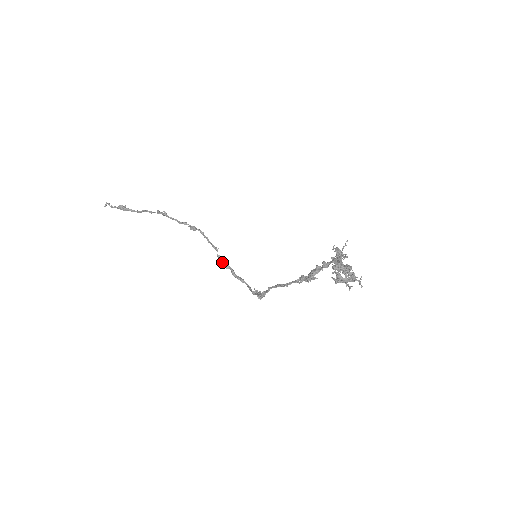
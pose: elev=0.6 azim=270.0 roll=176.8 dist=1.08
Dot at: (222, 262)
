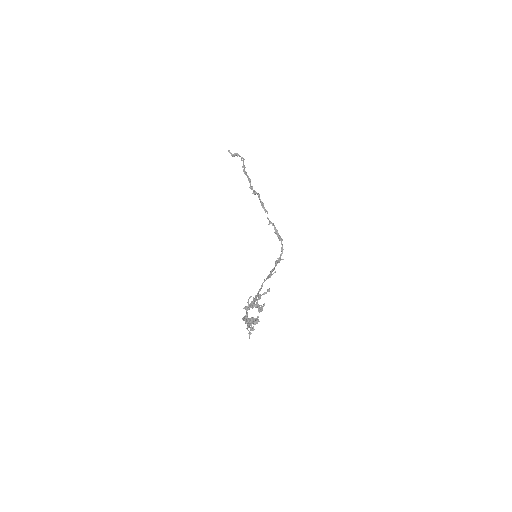
Dot at: occluded
